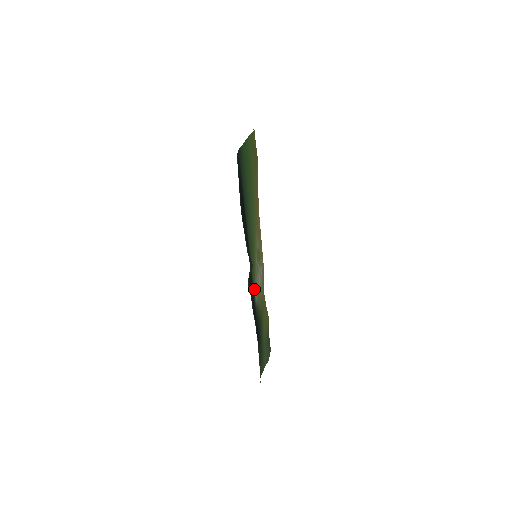
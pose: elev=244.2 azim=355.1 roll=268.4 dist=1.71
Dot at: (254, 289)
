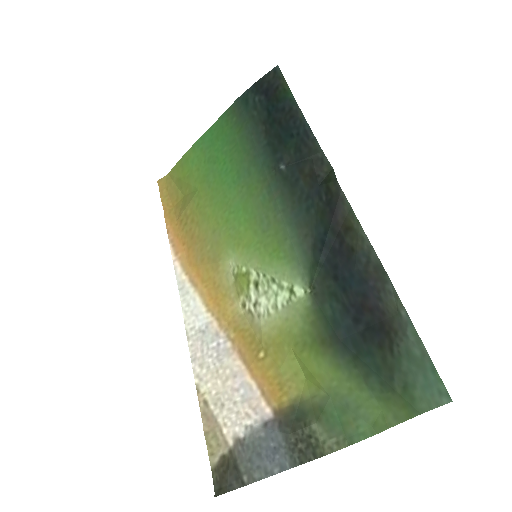
Dot at: (297, 272)
